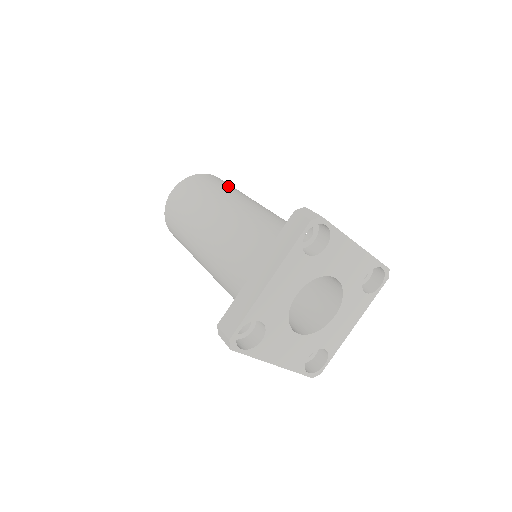
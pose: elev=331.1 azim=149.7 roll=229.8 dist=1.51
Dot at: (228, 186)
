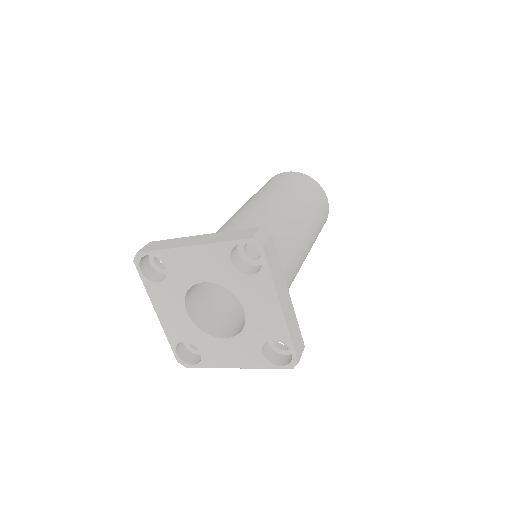
Dot at: occluded
